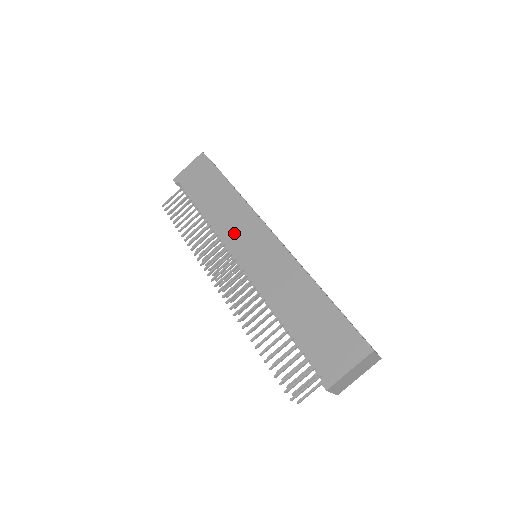
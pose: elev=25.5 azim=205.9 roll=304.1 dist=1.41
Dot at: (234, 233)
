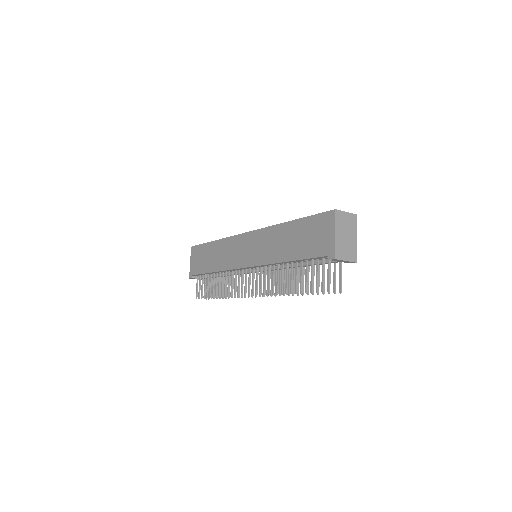
Dot at: (233, 258)
